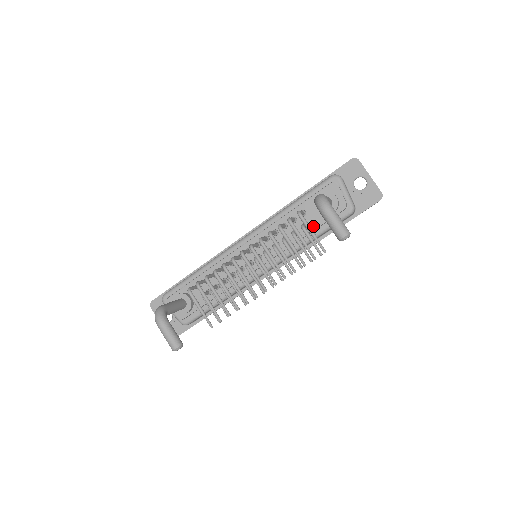
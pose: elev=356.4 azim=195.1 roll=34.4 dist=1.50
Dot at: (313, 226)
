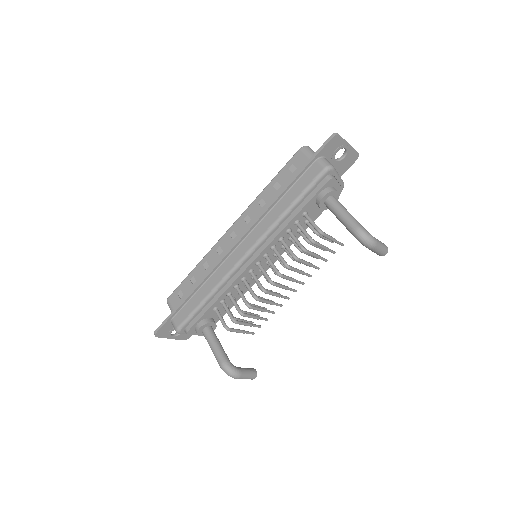
Dot at: (314, 218)
